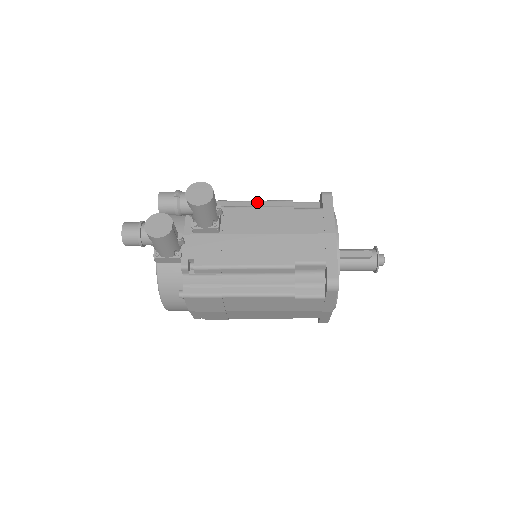
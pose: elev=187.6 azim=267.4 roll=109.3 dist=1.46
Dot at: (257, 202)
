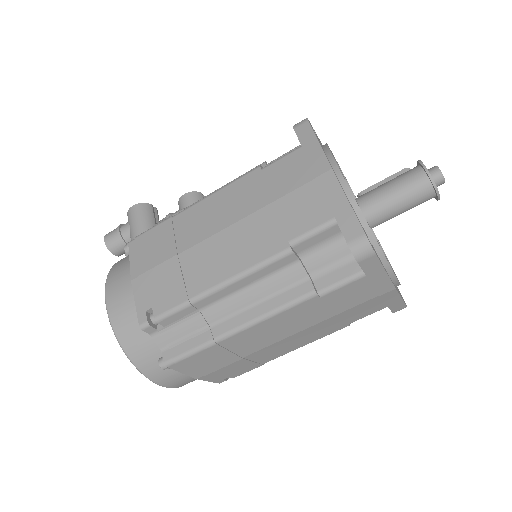
Dot at: occluded
